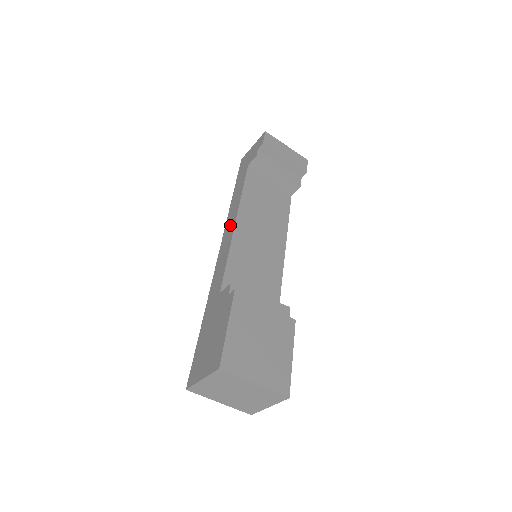
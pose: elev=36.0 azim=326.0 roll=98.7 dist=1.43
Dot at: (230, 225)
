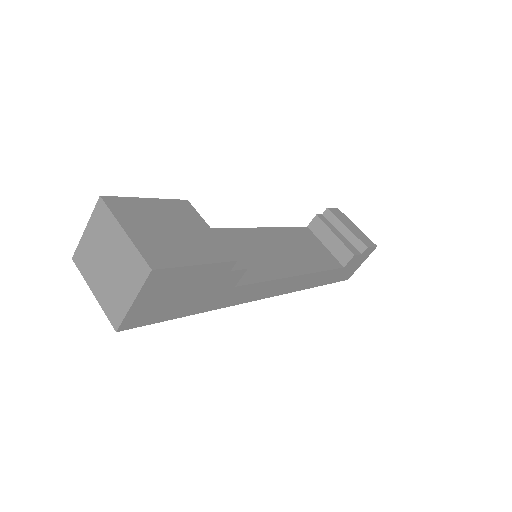
Dot at: occluded
